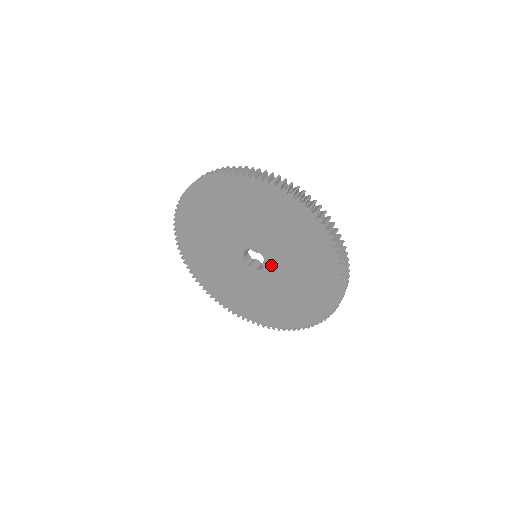
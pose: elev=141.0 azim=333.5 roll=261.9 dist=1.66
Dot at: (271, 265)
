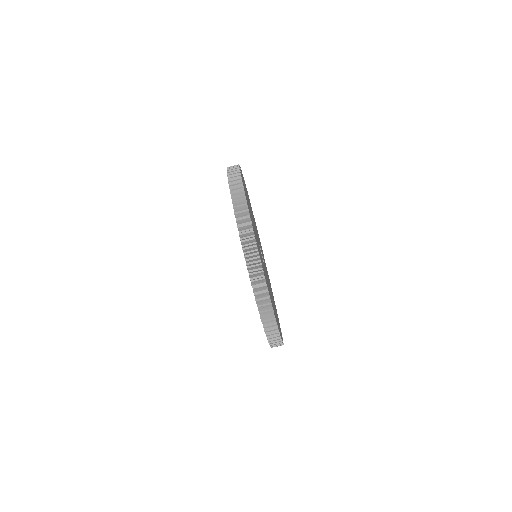
Dot at: occluded
